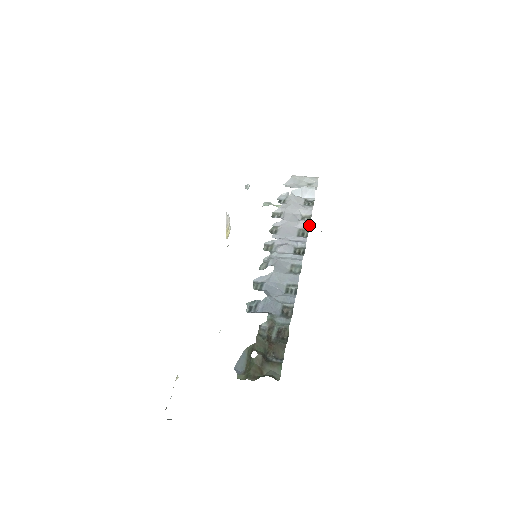
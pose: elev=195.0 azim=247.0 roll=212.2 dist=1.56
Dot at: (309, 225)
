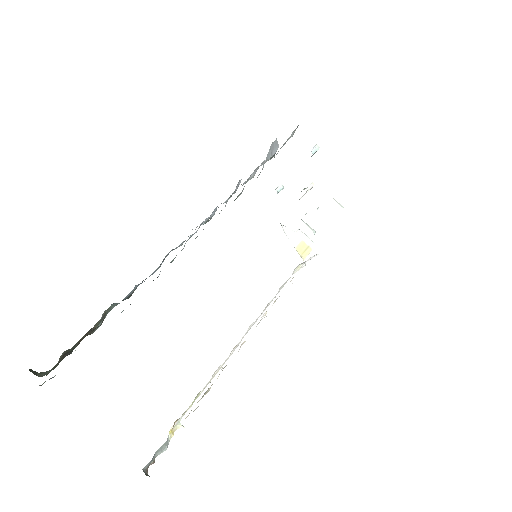
Dot at: occluded
